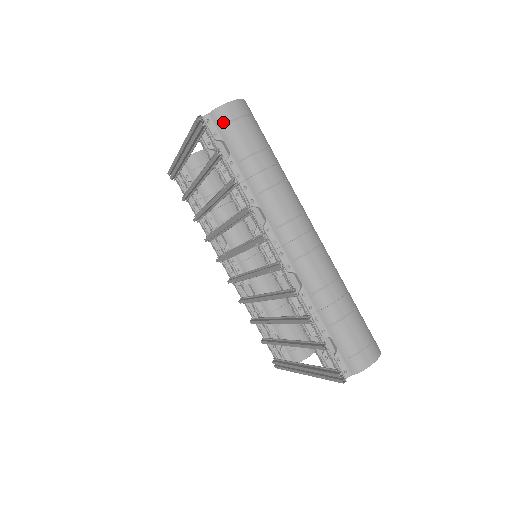
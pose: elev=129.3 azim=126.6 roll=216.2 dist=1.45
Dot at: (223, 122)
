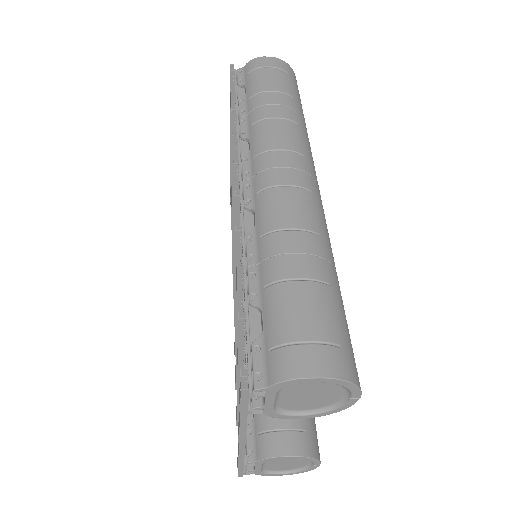
Dot at: (252, 69)
